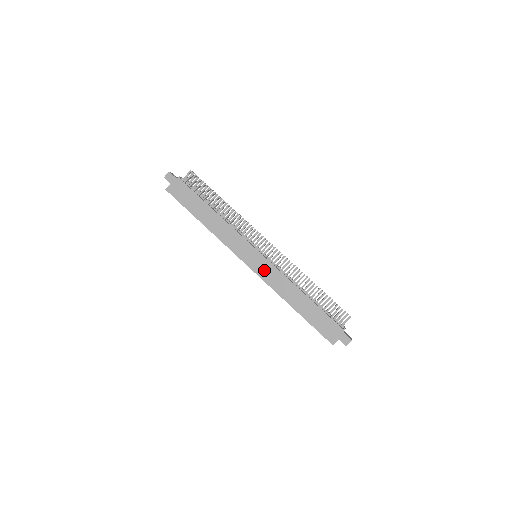
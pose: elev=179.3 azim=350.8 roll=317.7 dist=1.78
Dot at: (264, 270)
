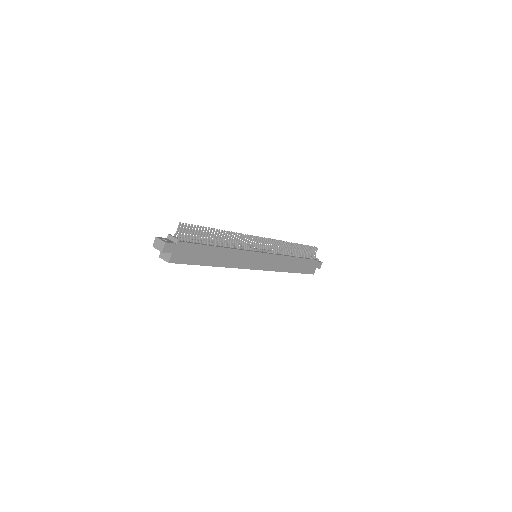
Dot at: (269, 263)
